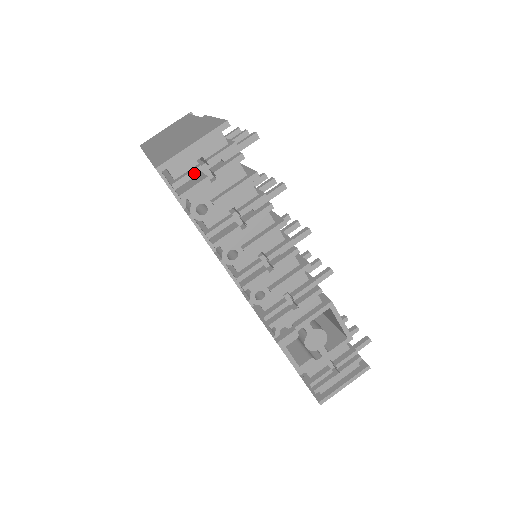
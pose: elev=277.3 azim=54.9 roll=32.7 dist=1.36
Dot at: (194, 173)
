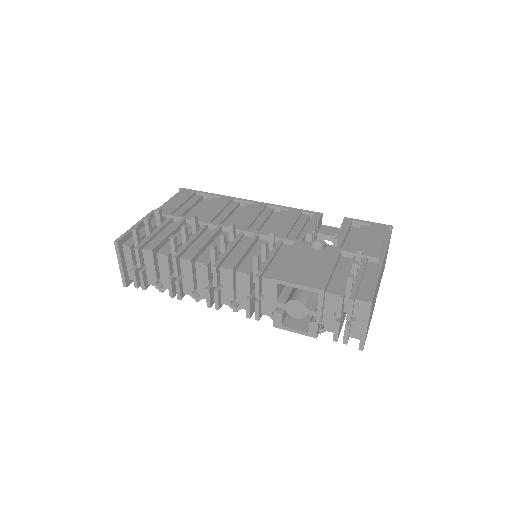
Dot at: (134, 275)
